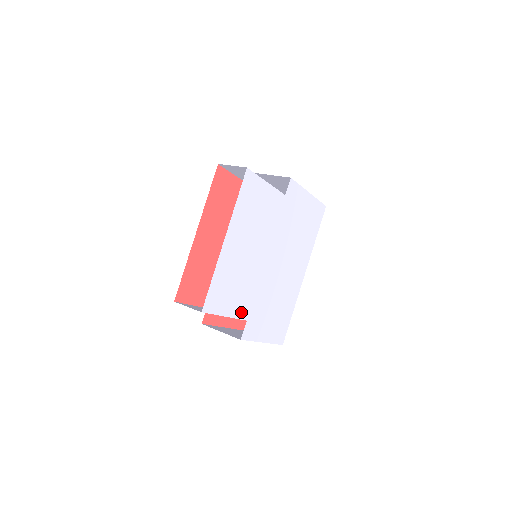
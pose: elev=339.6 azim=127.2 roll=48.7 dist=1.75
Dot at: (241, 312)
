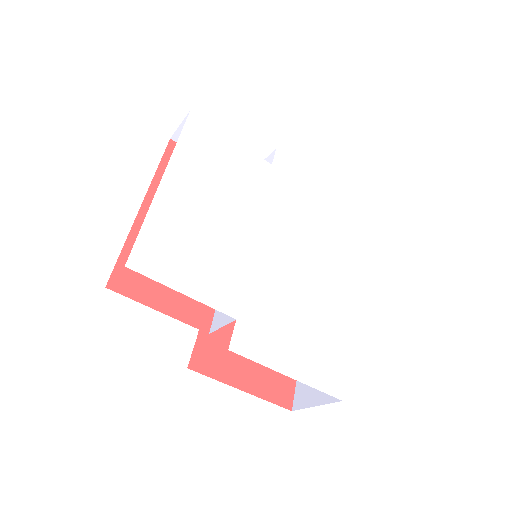
Dot at: (219, 300)
